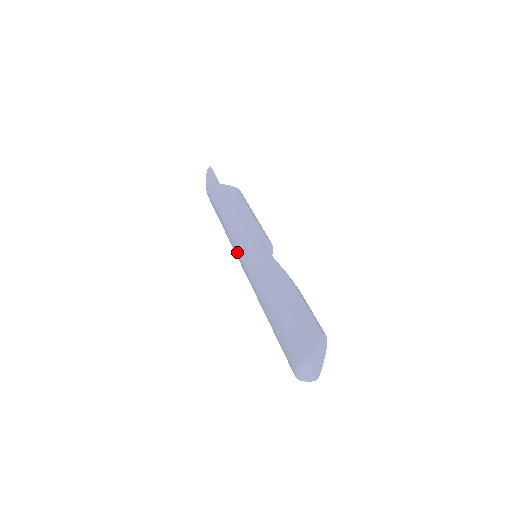
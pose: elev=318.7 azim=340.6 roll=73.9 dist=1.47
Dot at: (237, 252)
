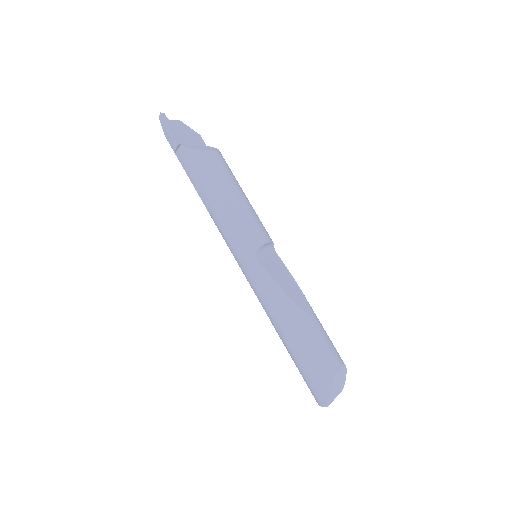
Dot at: occluded
